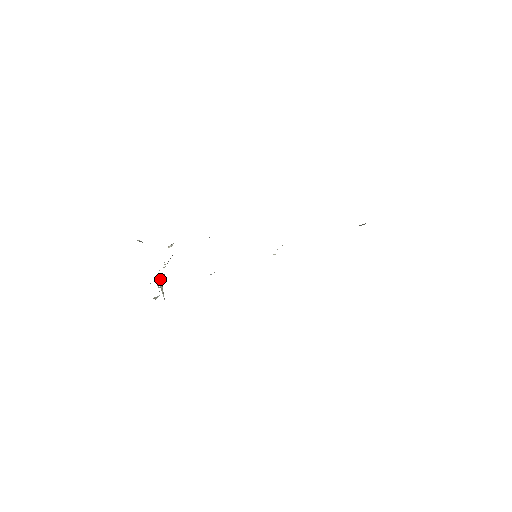
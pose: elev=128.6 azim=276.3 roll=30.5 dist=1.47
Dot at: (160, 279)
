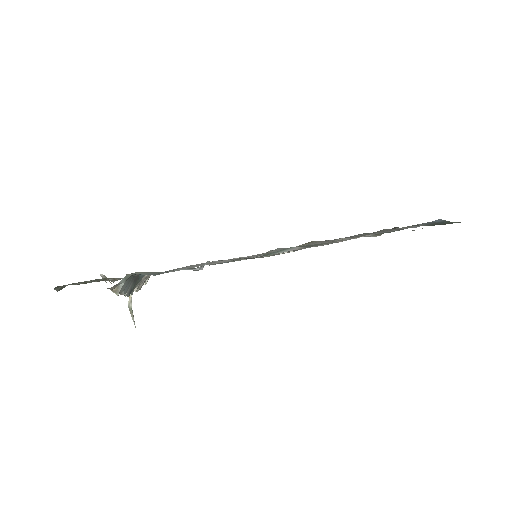
Dot at: occluded
